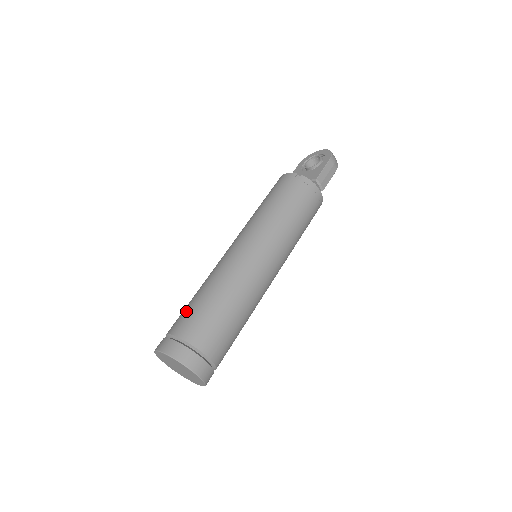
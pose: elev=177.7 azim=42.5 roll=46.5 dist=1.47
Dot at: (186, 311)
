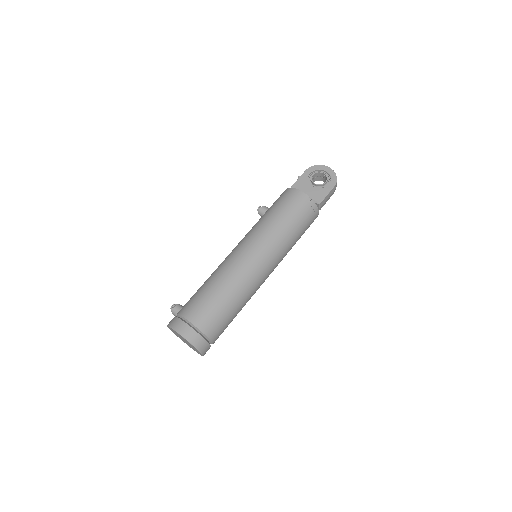
Dot at: (202, 303)
